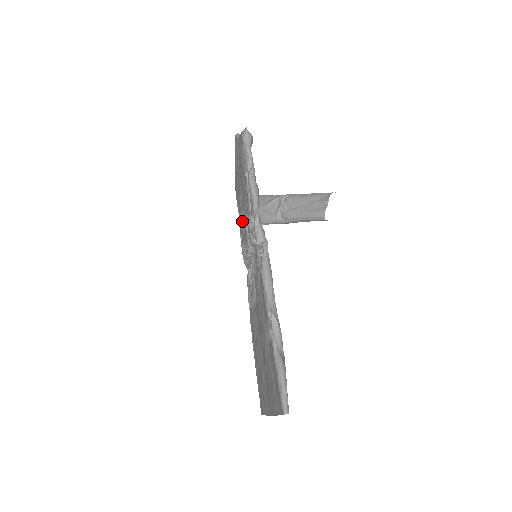
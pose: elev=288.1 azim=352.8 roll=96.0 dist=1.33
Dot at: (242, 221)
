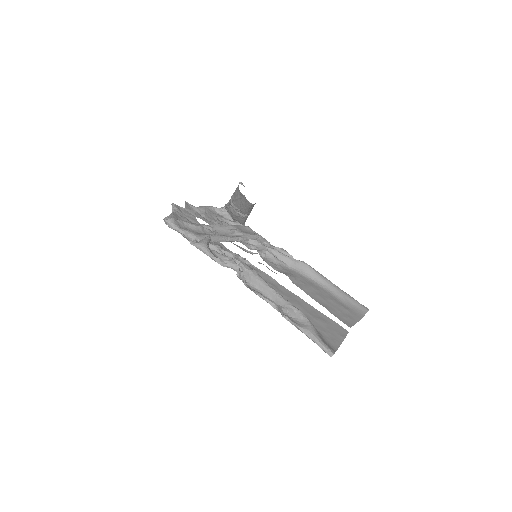
Dot at: occluded
